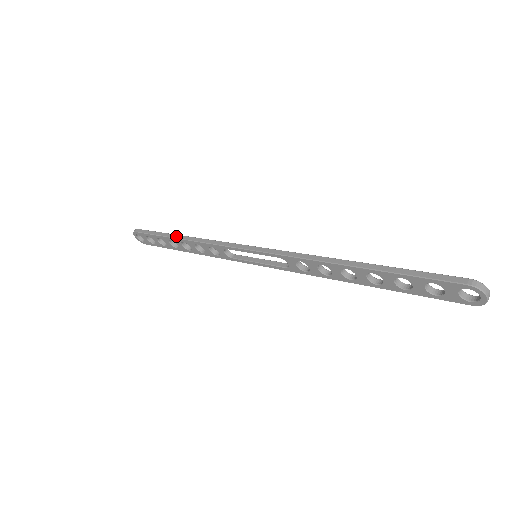
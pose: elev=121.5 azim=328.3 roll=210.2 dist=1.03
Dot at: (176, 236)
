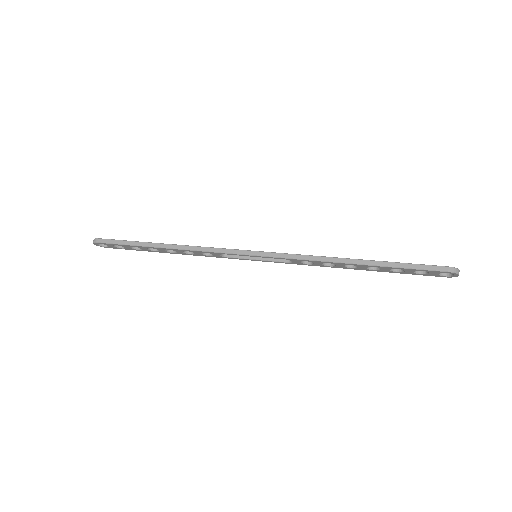
Dot at: (158, 245)
